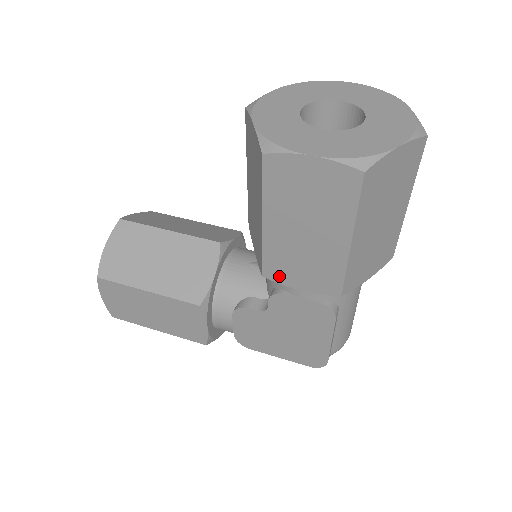
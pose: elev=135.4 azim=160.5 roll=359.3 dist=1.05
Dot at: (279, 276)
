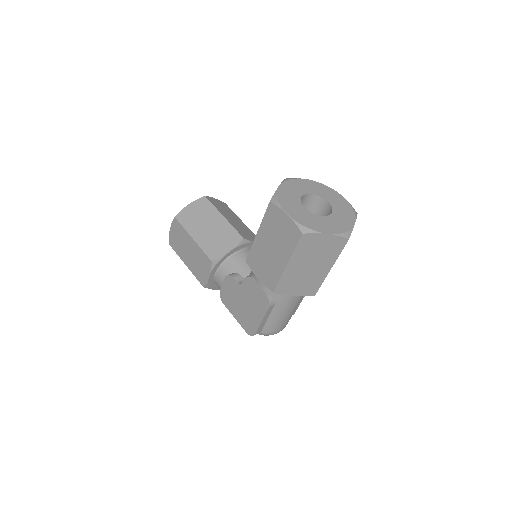
Dot at: (252, 265)
